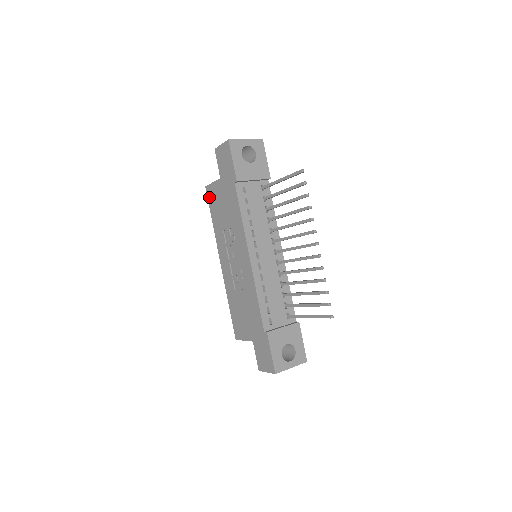
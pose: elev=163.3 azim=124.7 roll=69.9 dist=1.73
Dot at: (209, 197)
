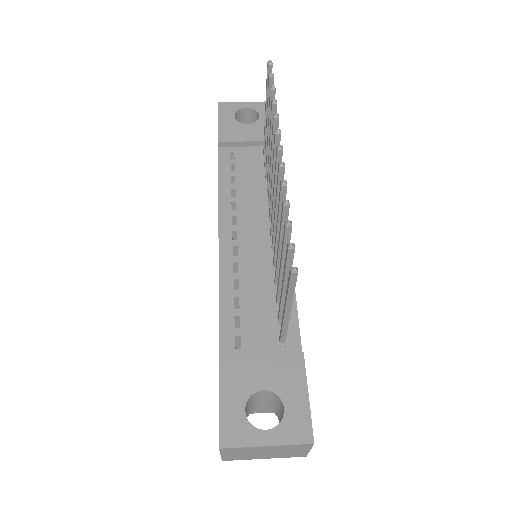
Dot at: occluded
